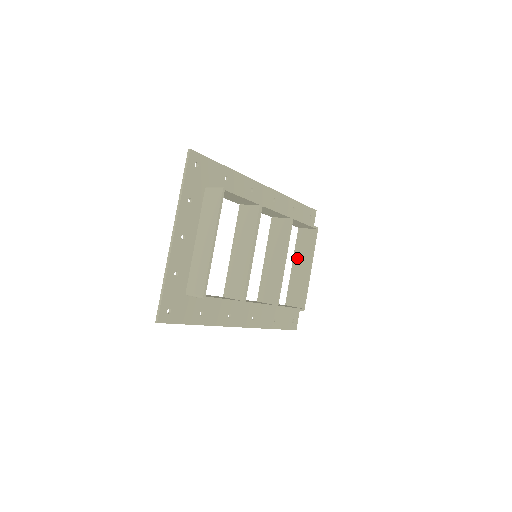
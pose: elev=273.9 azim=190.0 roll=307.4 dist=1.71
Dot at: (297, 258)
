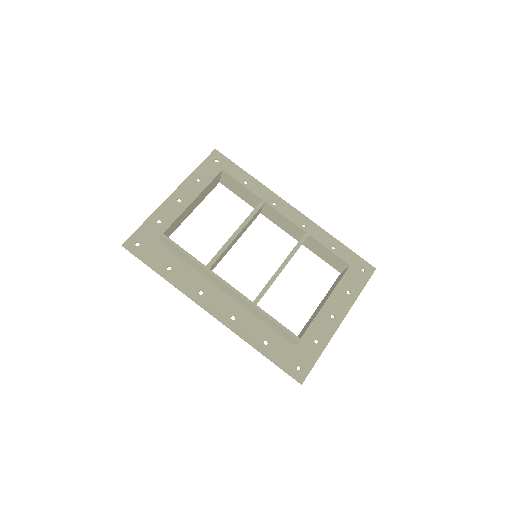
Dot at: (325, 297)
